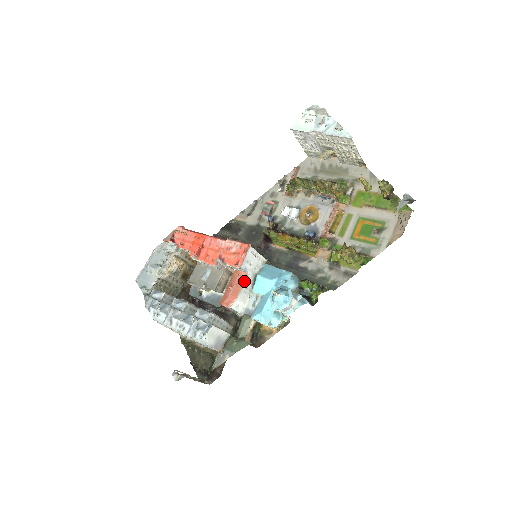
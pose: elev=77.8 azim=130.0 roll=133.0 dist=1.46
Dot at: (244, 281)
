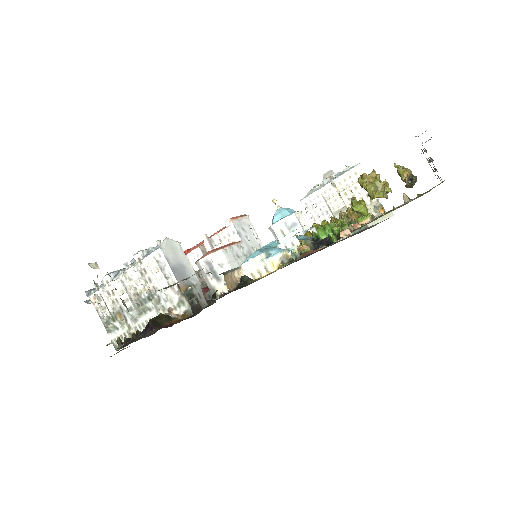
Dot at: (235, 244)
